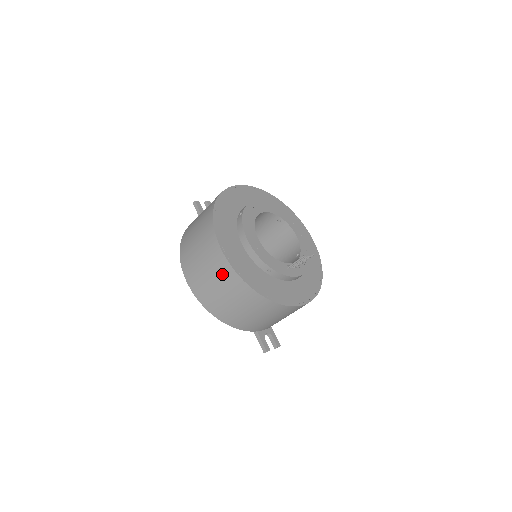
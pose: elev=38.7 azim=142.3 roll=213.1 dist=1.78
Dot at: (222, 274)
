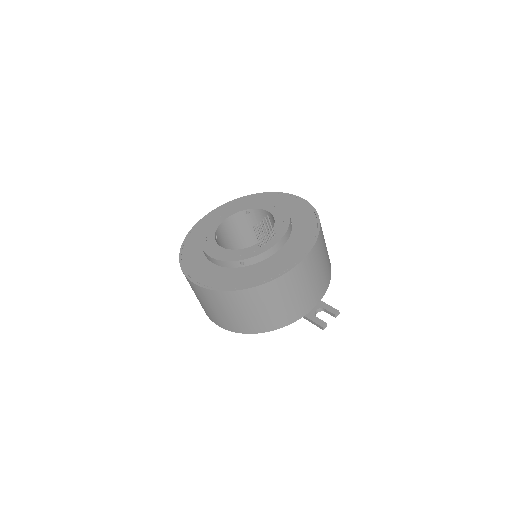
Dot at: (210, 299)
